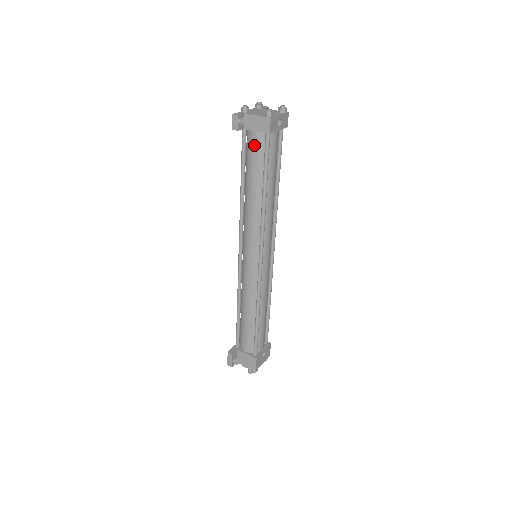
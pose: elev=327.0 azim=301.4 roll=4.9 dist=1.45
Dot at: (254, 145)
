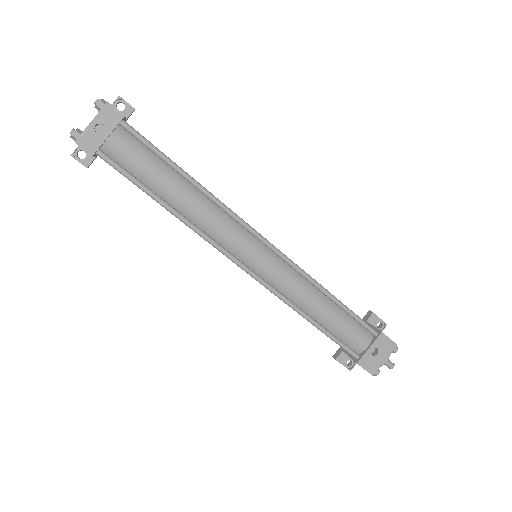
Dot at: occluded
